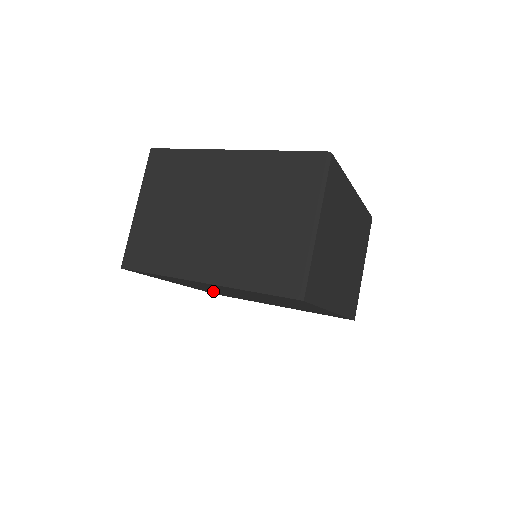
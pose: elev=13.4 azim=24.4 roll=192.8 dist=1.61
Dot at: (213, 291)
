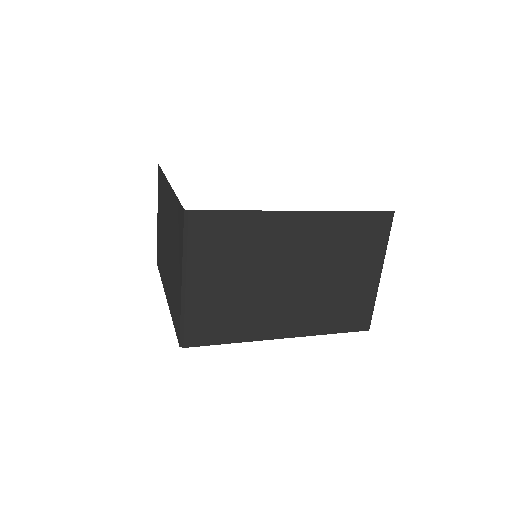
Dot at: occluded
